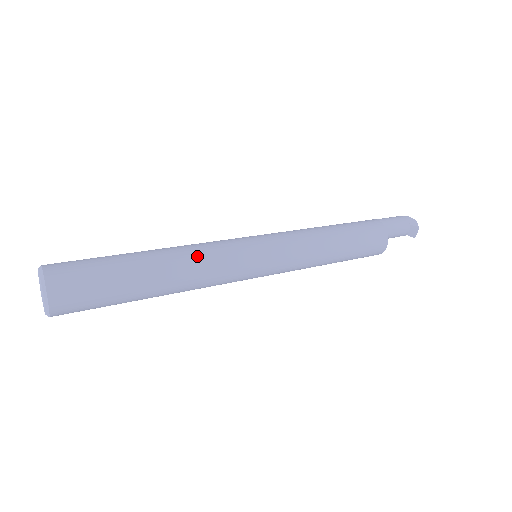
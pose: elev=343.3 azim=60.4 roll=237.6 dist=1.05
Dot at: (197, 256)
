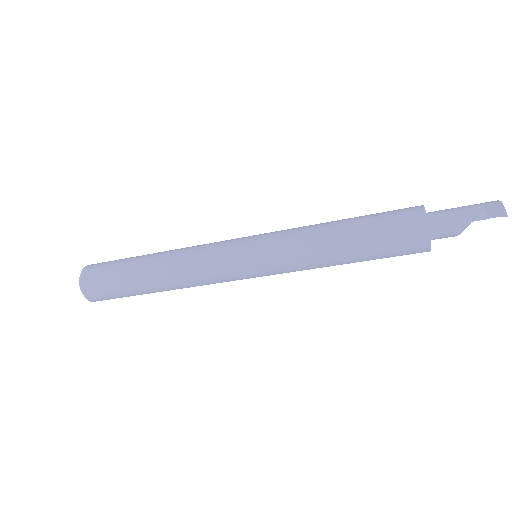
Dot at: (190, 247)
